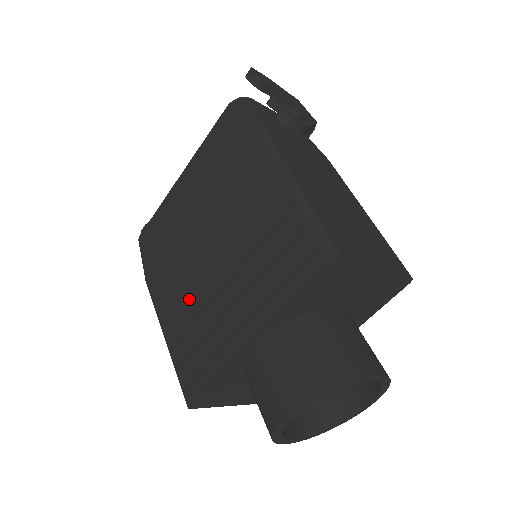
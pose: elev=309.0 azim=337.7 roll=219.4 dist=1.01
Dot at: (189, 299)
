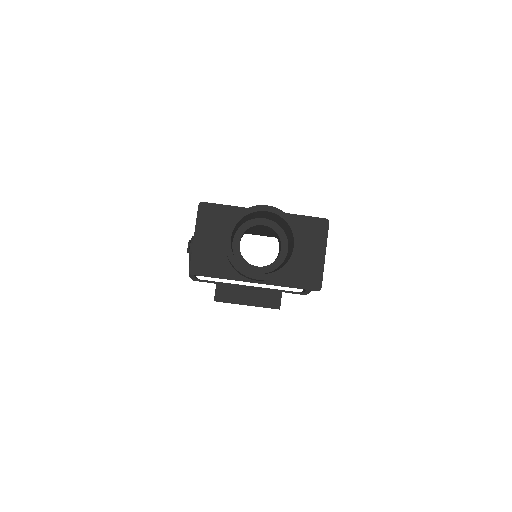
Dot at: occluded
